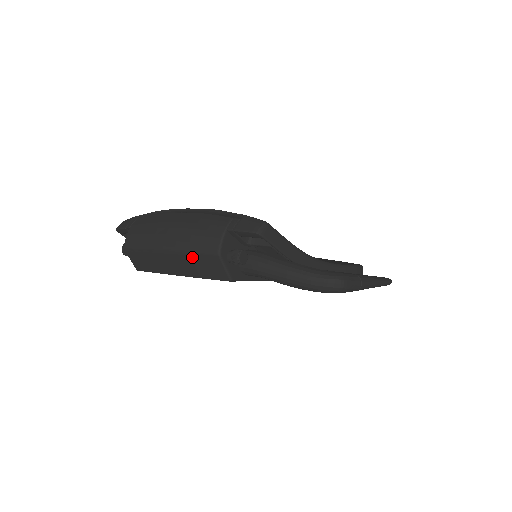
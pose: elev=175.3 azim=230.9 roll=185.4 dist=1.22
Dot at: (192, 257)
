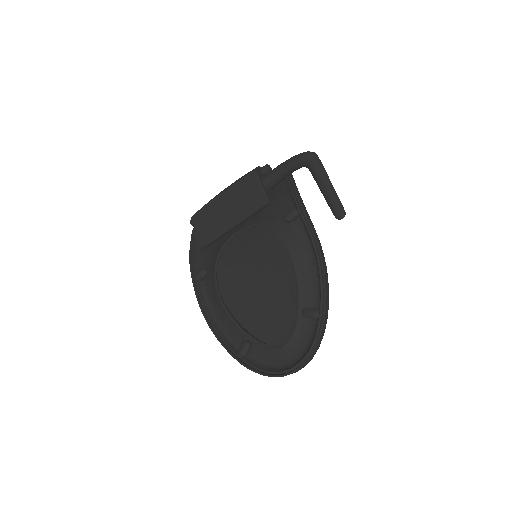
Dot at: occluded
